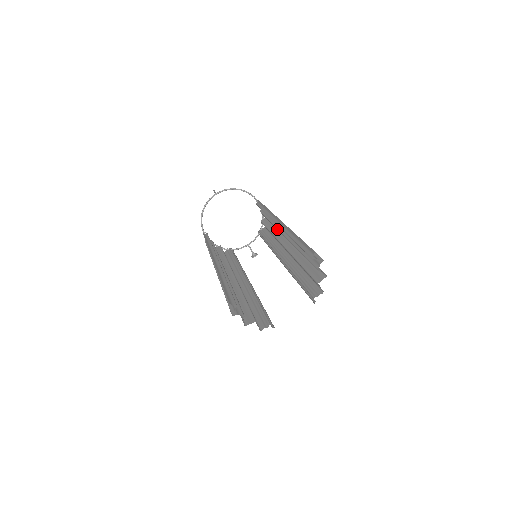
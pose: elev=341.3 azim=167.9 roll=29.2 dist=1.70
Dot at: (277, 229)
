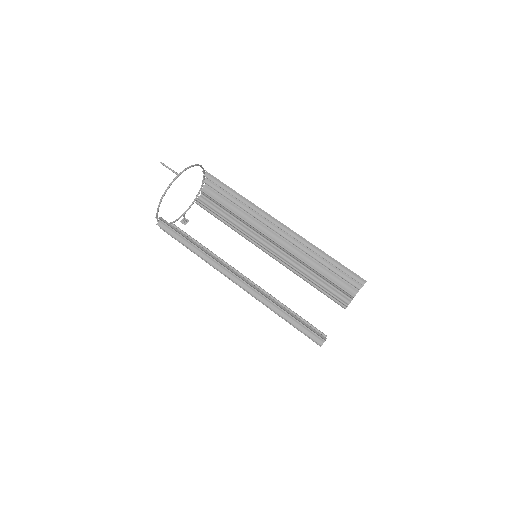
Dot at: (263, 223)
